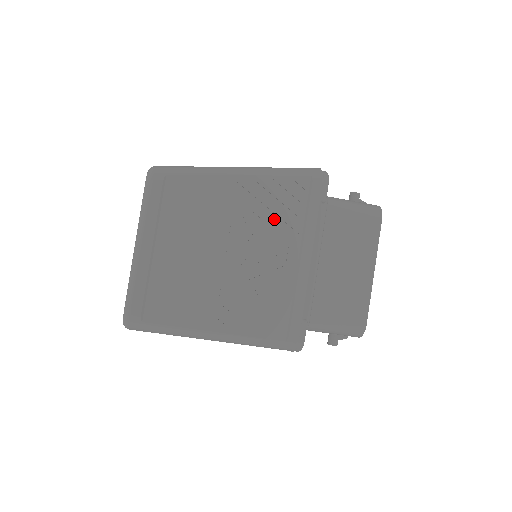
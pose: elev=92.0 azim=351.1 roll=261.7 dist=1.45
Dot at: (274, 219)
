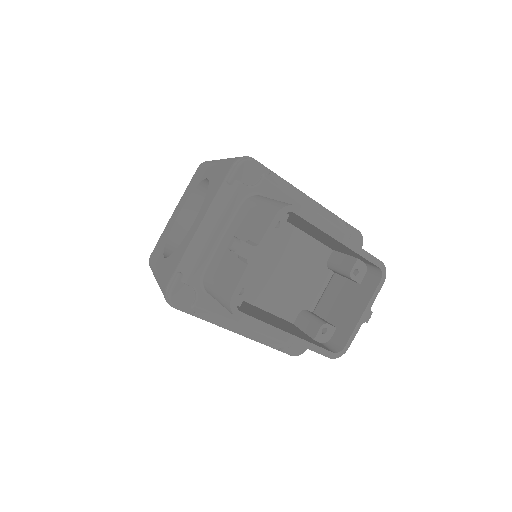
Dot at: occluded
